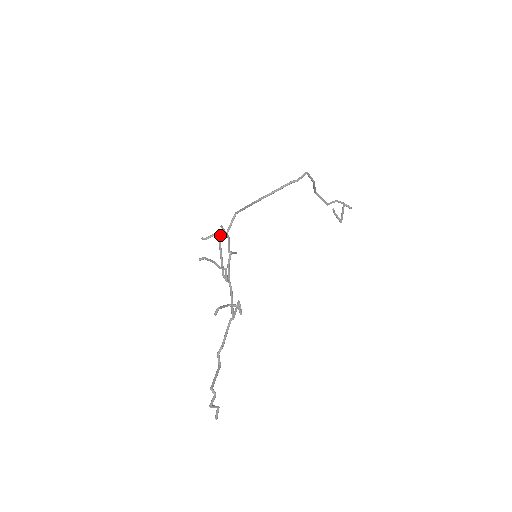
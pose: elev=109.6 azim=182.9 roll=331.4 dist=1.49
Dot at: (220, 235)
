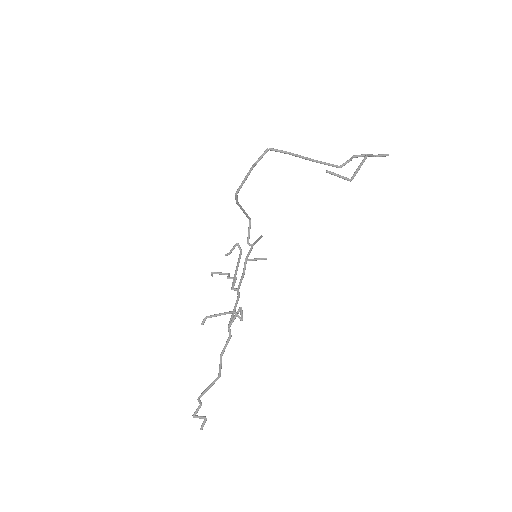
Dot at: (239, 246)
